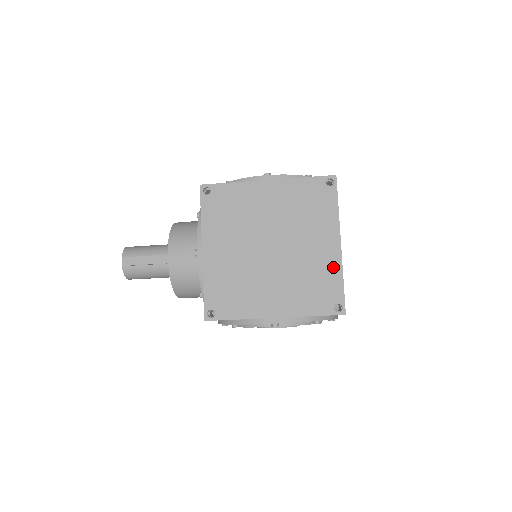
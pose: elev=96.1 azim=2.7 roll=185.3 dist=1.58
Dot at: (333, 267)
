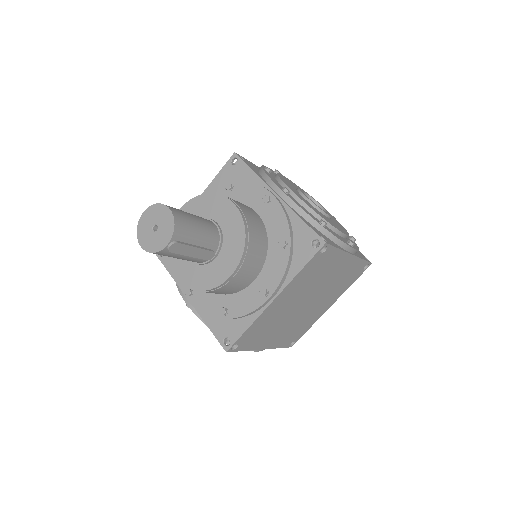
Dot at: (314, 320)
